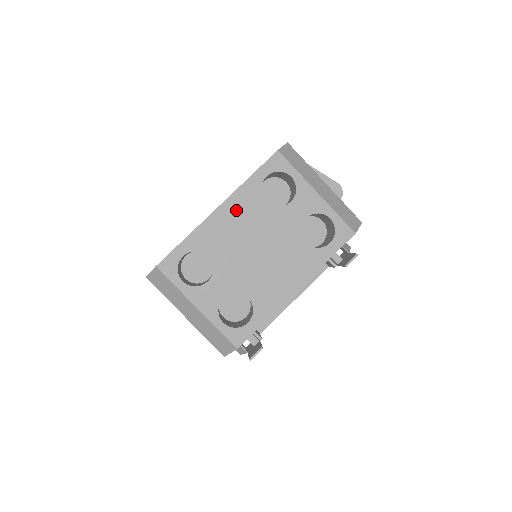
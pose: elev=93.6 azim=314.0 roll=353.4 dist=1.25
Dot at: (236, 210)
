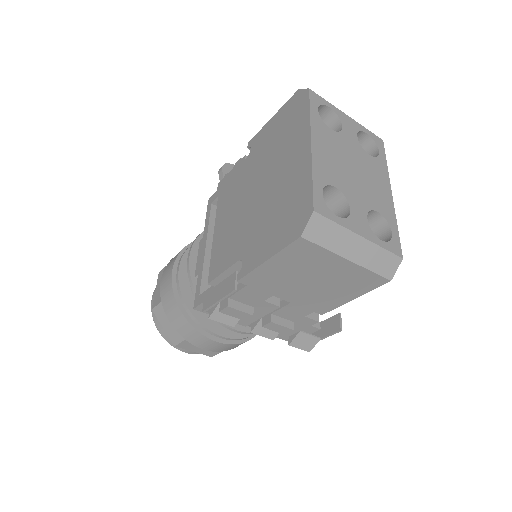
Dot at: (322, 141)
